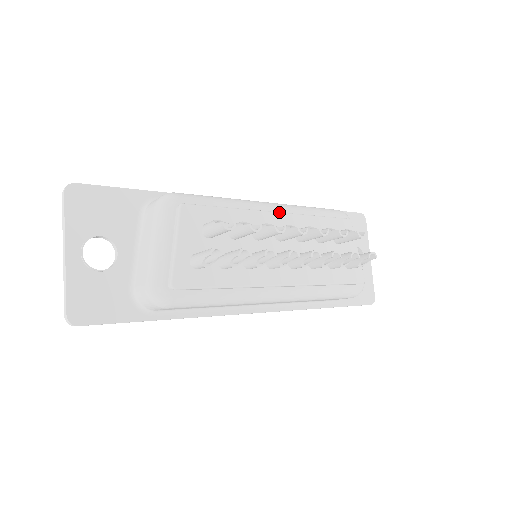
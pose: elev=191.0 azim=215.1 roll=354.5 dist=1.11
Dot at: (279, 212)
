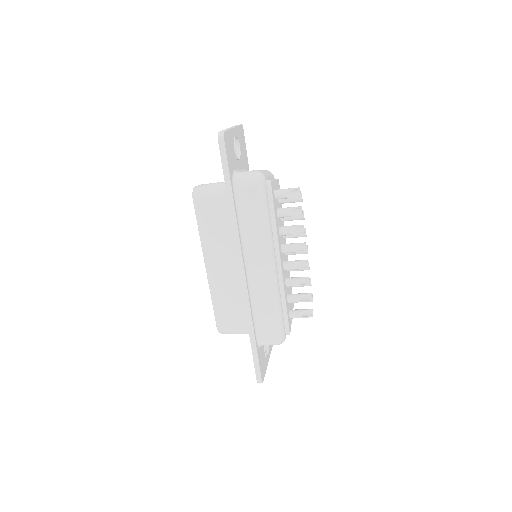
Dot at: occluded
